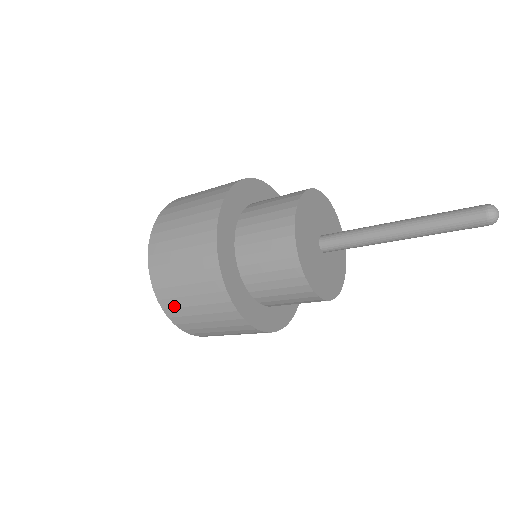
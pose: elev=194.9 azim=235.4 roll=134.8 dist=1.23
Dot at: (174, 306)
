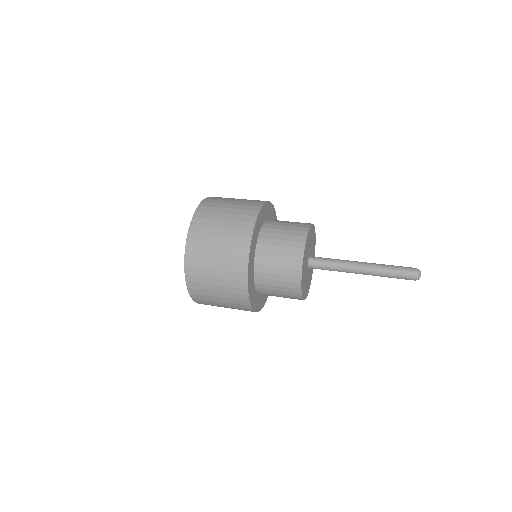
Dot at: occluded
